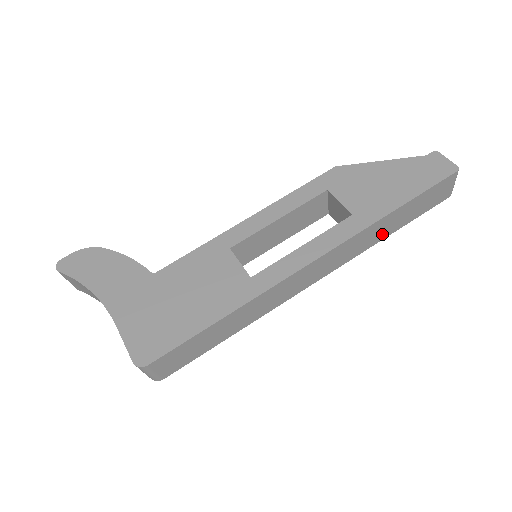
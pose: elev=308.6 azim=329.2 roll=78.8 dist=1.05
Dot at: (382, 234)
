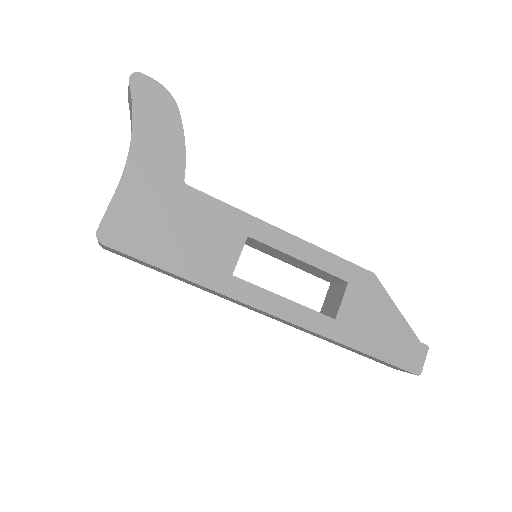
Dot at: (333, 342)
